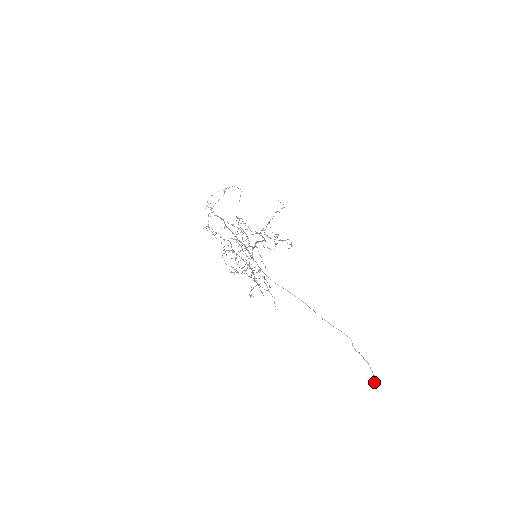
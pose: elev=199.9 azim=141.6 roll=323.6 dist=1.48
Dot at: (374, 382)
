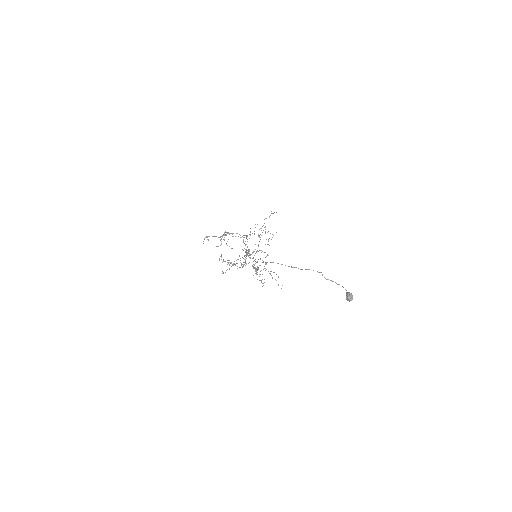
Dot at: (346, 298)
